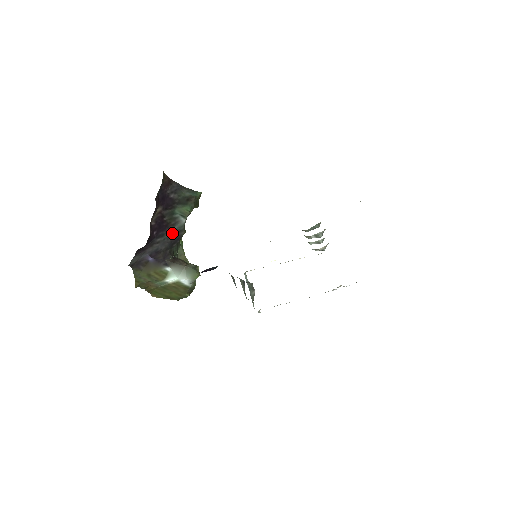
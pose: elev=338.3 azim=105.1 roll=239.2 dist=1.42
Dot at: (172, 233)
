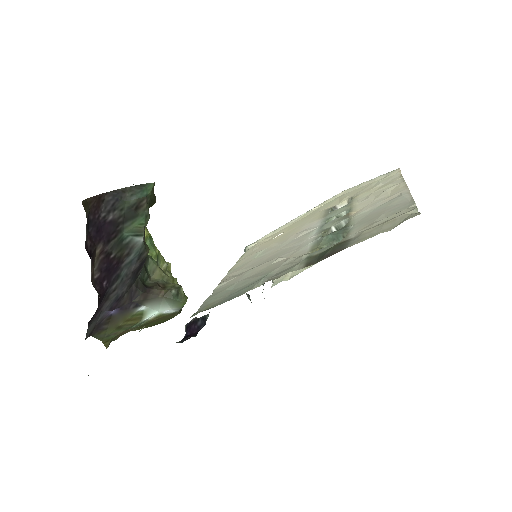
Dot at: (130, 264)
